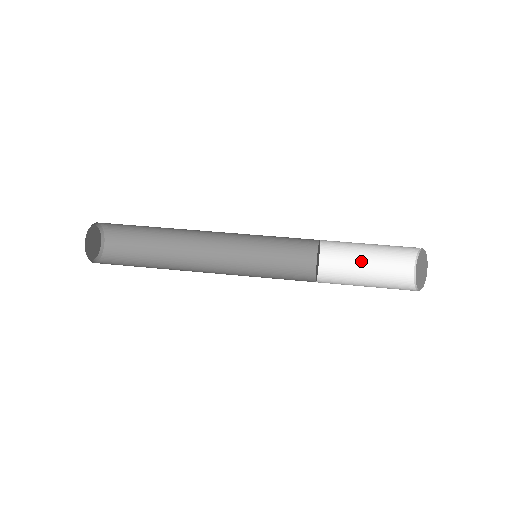
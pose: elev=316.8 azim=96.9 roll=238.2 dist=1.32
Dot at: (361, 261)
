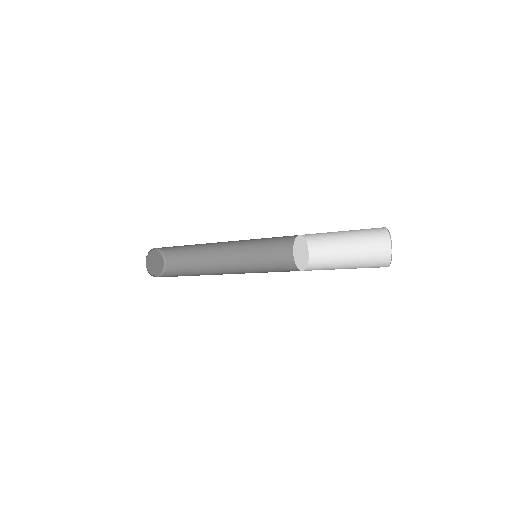
Dot at: occluded
